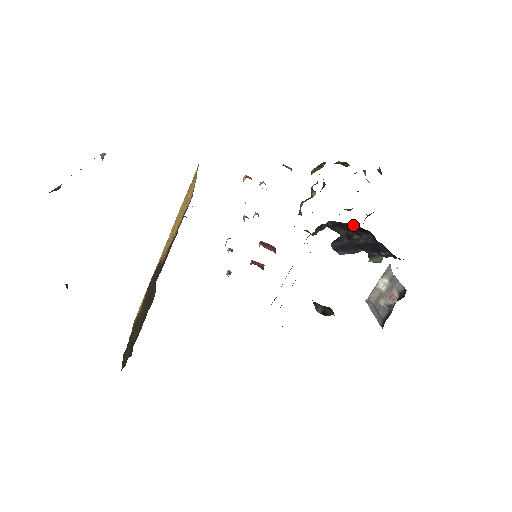
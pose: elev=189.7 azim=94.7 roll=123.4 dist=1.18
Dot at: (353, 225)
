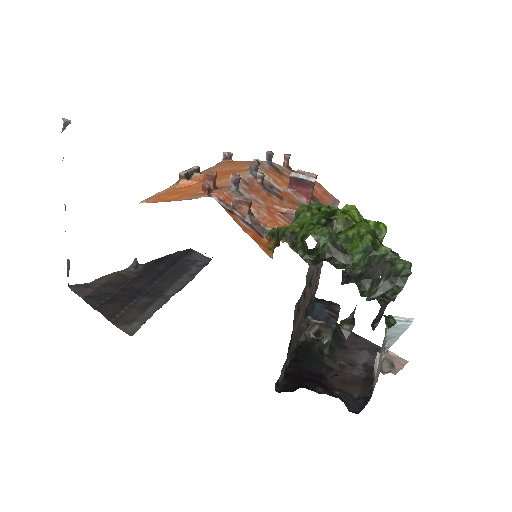
Dot at: occluded
